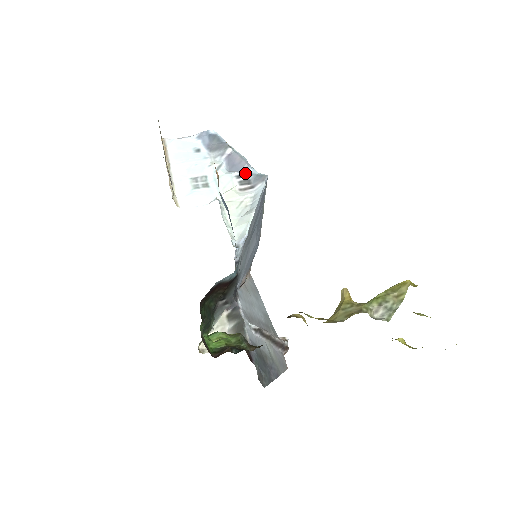
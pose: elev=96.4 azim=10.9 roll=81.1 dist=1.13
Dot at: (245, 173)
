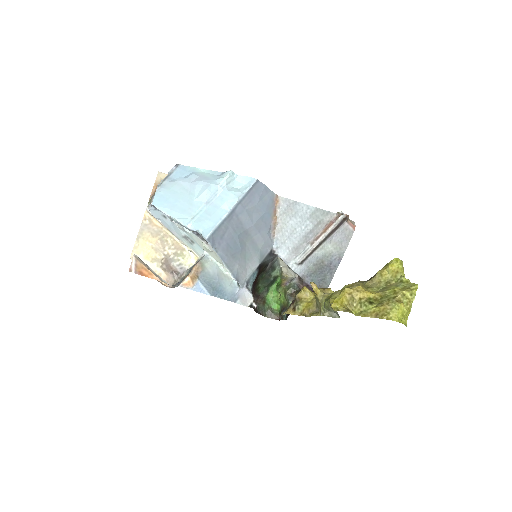
Dot at: (196, 233)
